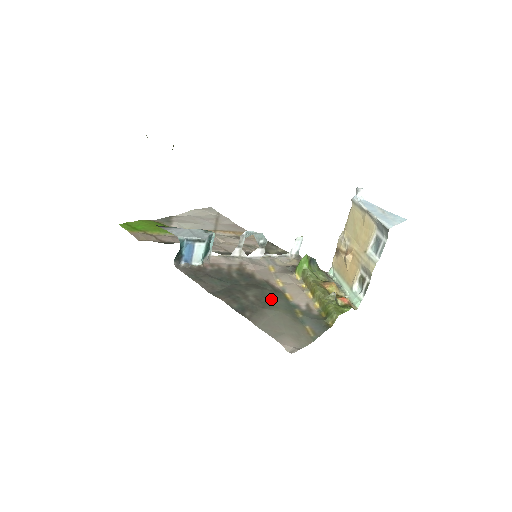
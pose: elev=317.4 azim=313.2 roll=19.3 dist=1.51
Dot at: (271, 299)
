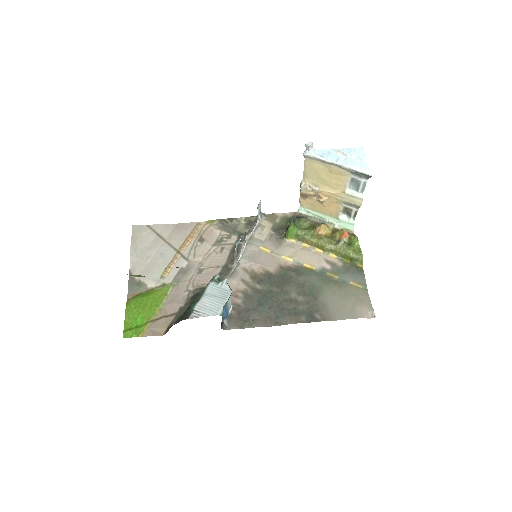
Dot at: (308, 284)
